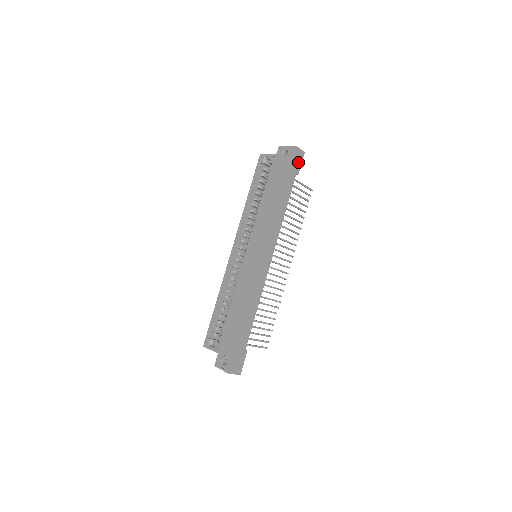
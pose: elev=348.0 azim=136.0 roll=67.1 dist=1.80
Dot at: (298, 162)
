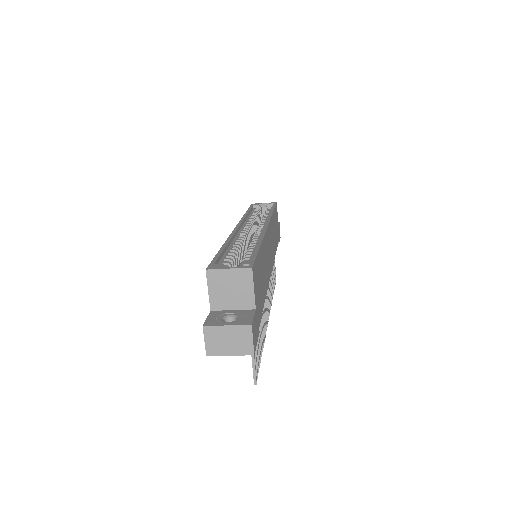
Dot at: (279, 235)
